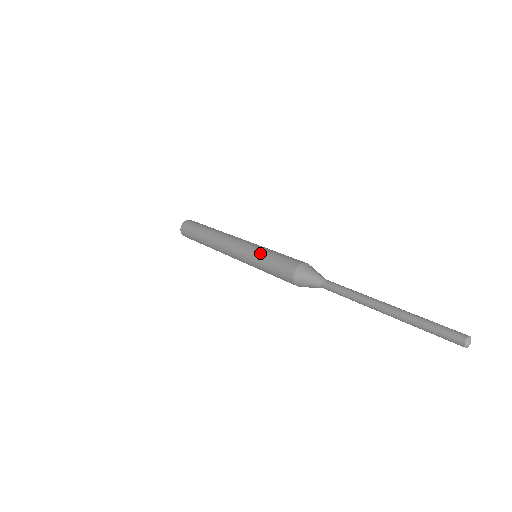
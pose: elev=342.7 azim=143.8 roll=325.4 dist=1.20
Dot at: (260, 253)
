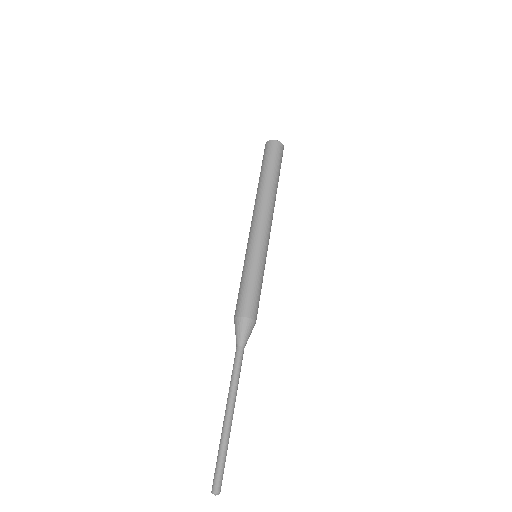
Dot at: (243, 268)
